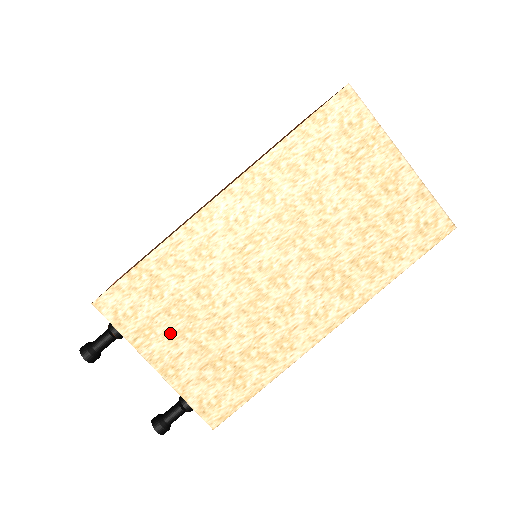
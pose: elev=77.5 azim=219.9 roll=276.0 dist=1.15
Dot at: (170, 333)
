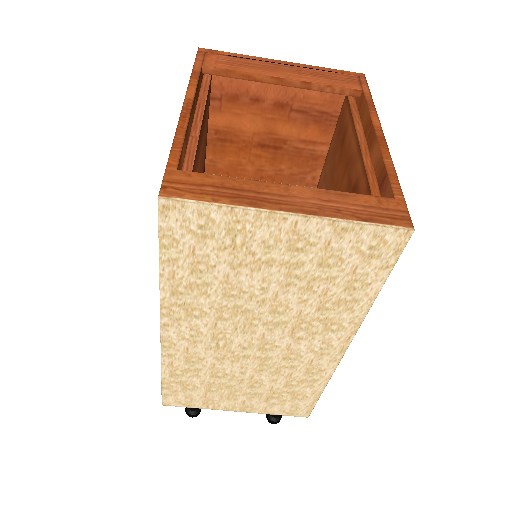
Dot at: (225, 397)
